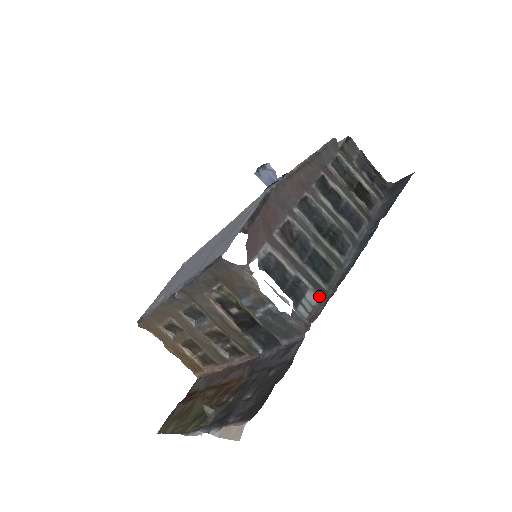
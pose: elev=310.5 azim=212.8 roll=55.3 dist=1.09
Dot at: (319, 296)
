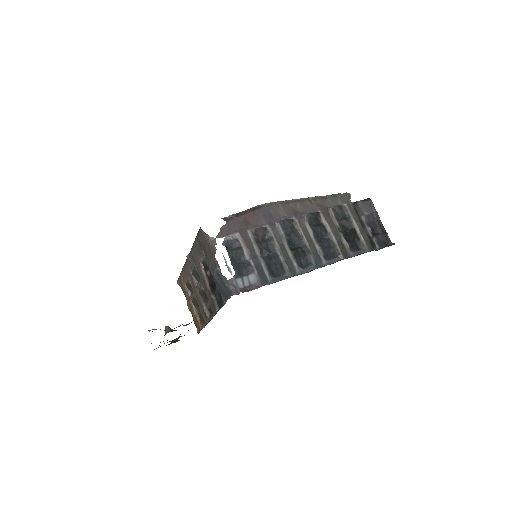
Dot at: (259, 280)
